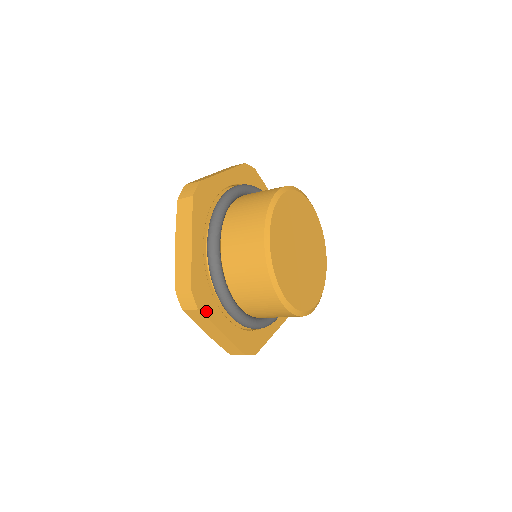
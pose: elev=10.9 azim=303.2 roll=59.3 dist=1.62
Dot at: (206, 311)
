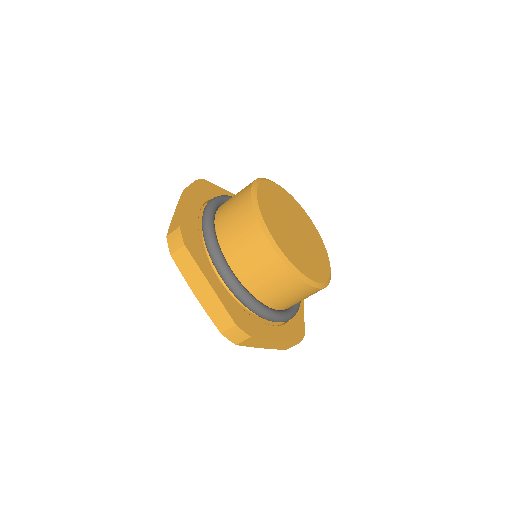
Dot at: (193, 253)
